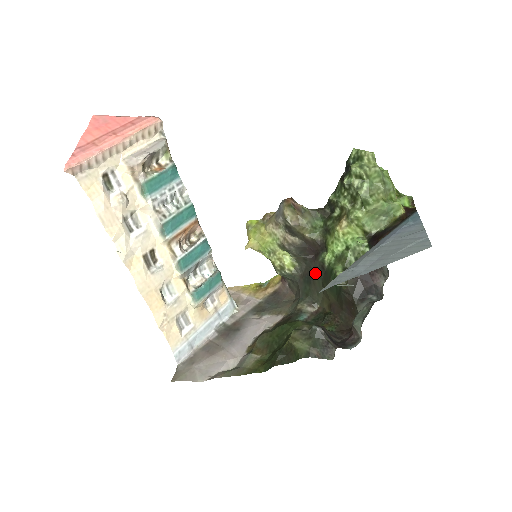
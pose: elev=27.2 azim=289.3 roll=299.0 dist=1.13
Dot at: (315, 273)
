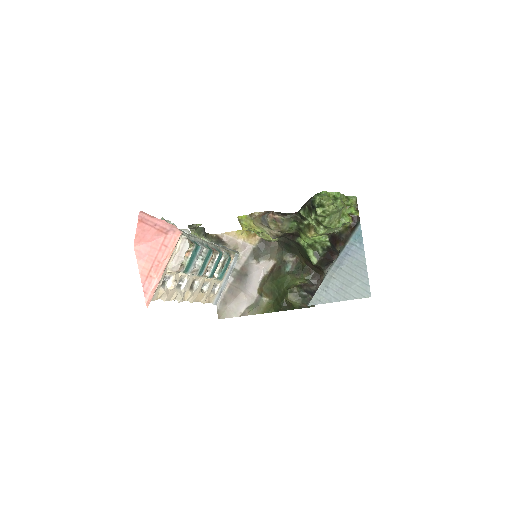
Dot at: (293, 244)
